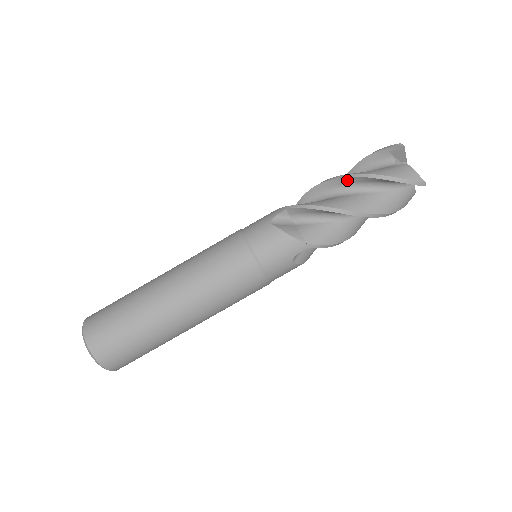
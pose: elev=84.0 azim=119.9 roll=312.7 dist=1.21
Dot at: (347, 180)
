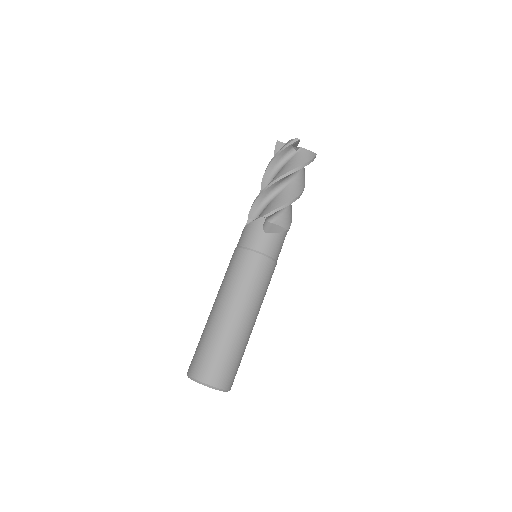
Dot at: (265, 179)
